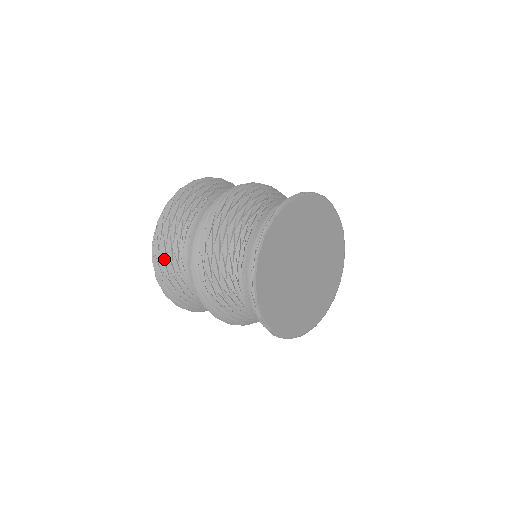
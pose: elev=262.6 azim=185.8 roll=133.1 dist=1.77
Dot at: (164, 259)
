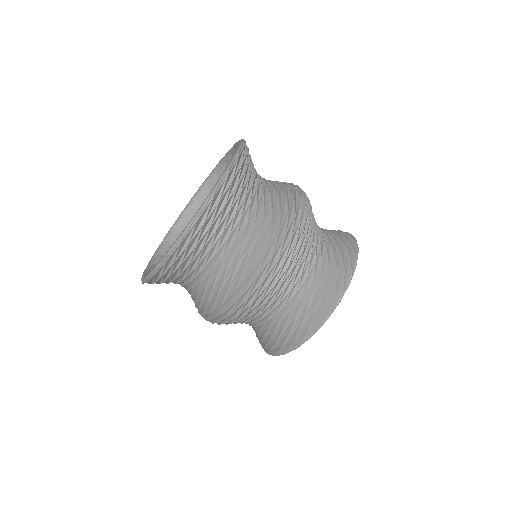
Dot at: (172, 271)
